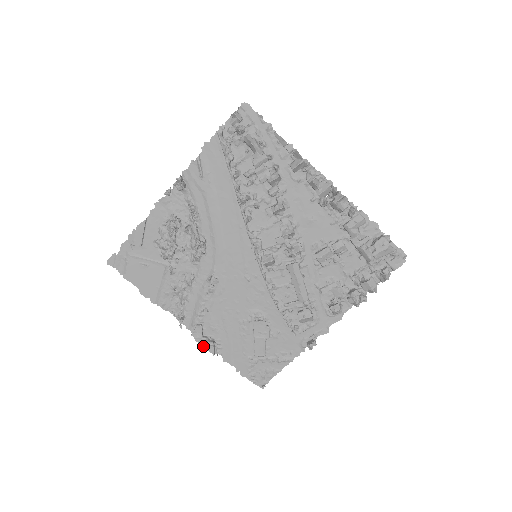
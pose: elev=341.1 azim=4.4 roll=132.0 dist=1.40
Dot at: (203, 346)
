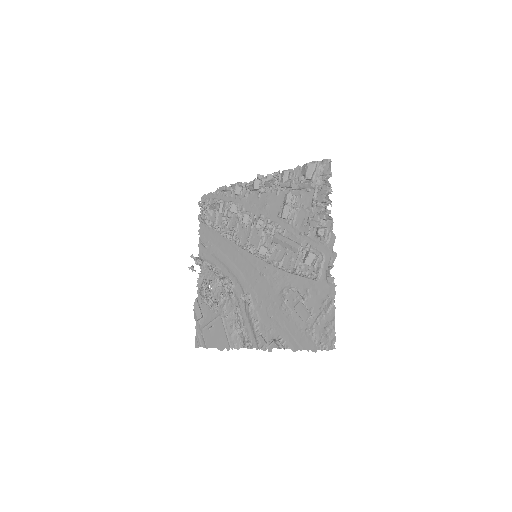
Dot at: (267, 348)
